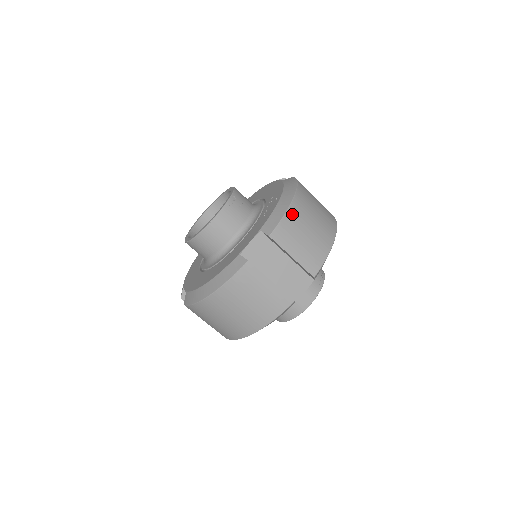
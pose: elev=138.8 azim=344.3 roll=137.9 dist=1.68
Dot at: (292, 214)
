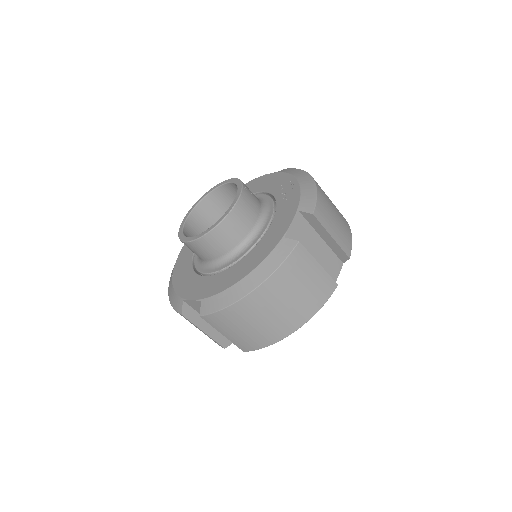
Dot at: (321, 194)
